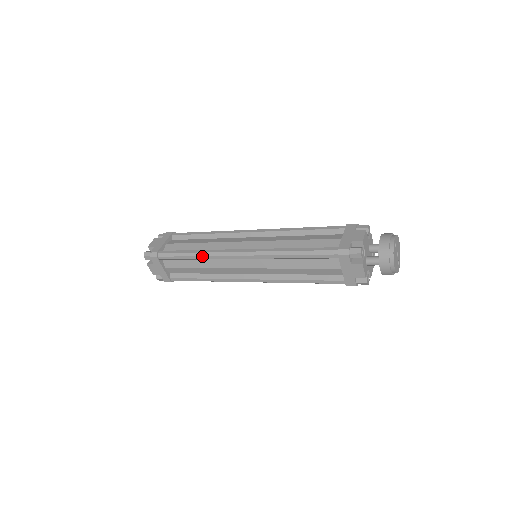
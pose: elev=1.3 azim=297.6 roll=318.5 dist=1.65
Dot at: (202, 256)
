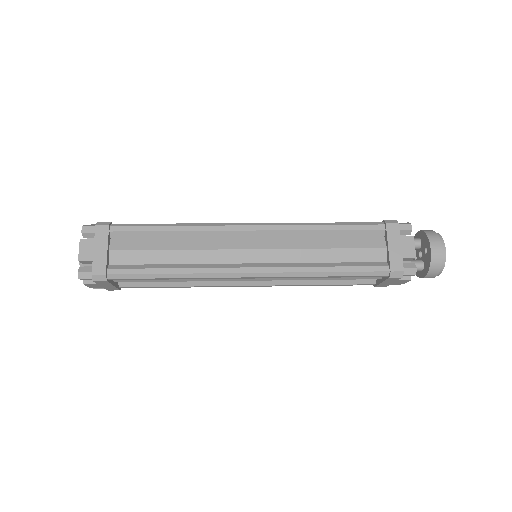
Dot at: (190, 278)
